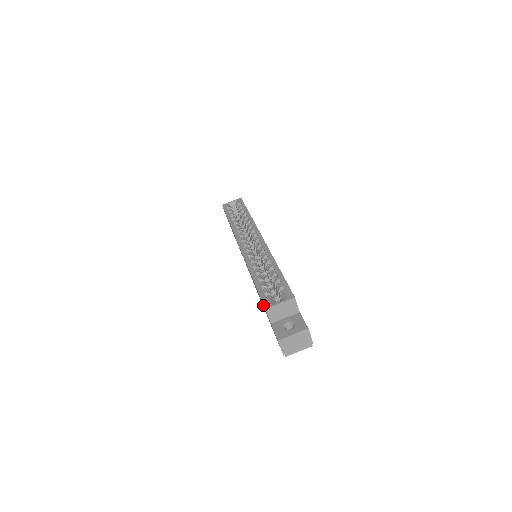
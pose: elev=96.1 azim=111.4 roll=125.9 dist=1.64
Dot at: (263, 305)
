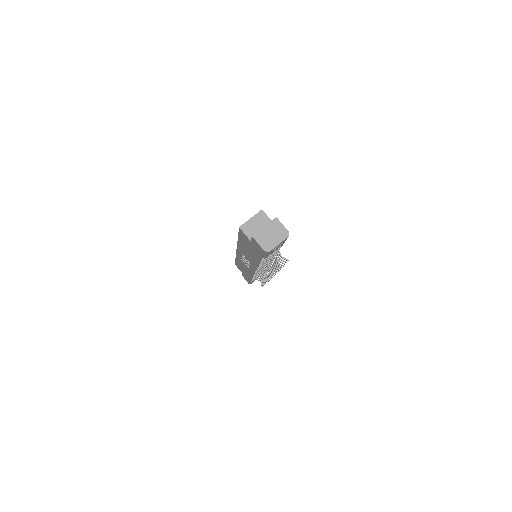
Dot at: (244, 238)
